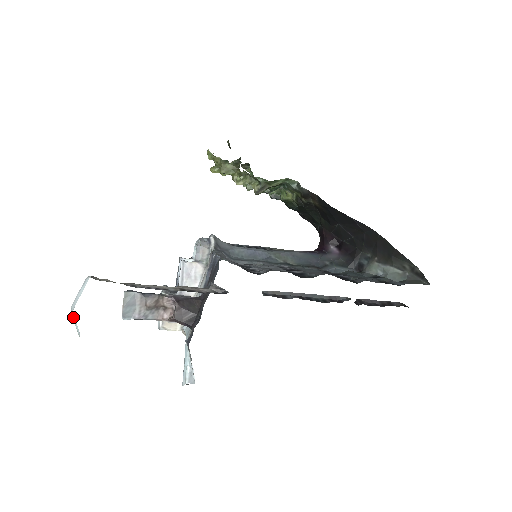
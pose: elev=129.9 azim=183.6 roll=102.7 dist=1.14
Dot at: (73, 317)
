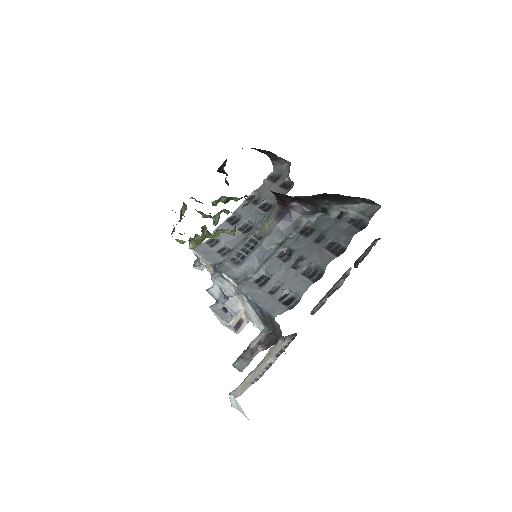
Dot at: occluded
